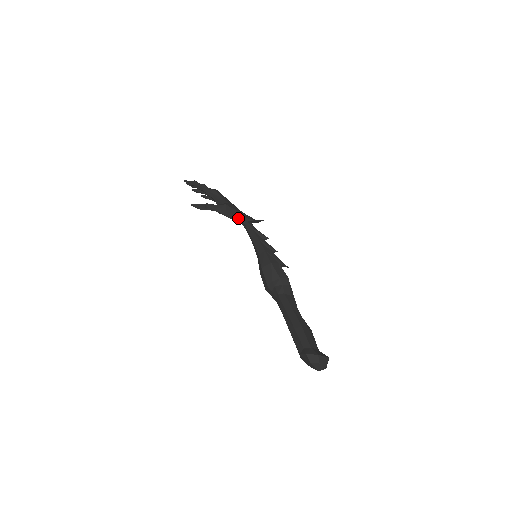
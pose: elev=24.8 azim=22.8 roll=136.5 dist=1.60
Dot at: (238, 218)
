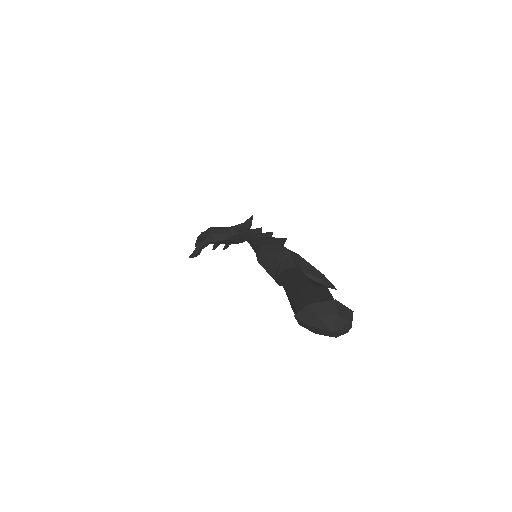
Dot at: (229, 234)
